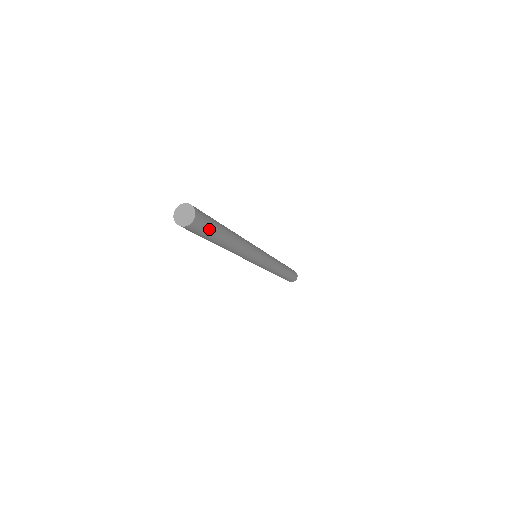
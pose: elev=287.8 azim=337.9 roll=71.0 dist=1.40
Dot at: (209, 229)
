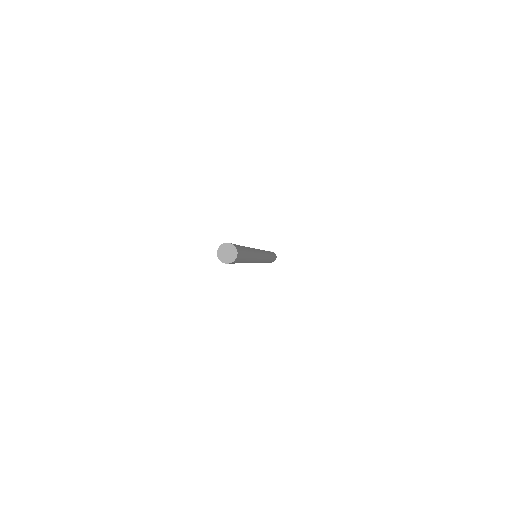
Dot at: (238, 262)
